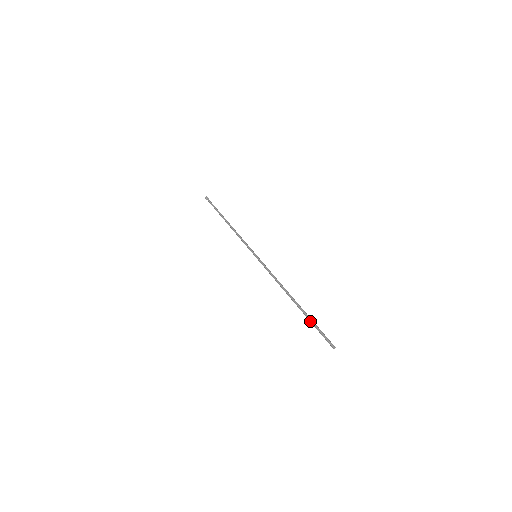
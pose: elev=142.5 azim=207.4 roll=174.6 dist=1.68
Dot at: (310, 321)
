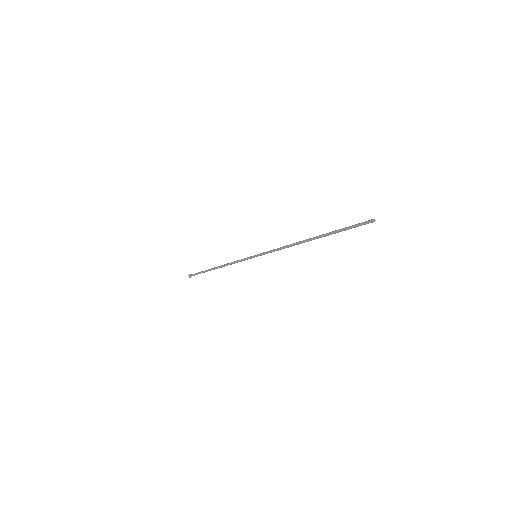
Dot at: (336, 232)
